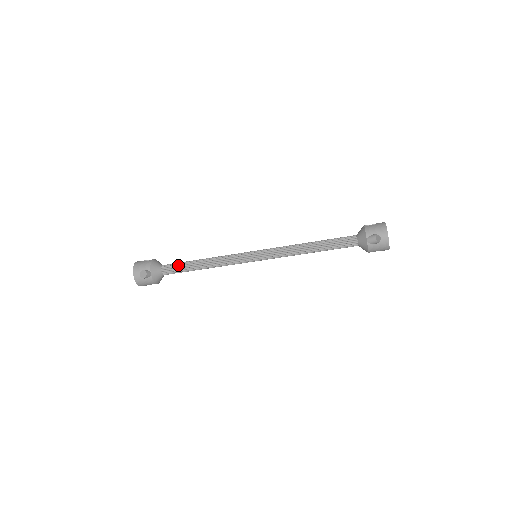
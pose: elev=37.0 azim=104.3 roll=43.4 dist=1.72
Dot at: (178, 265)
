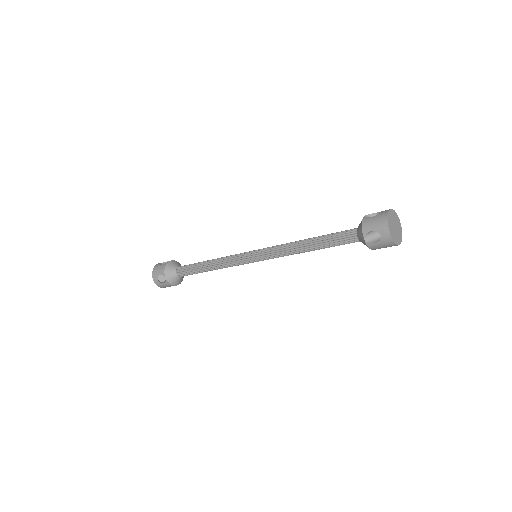
Dot at: (189, 268)
